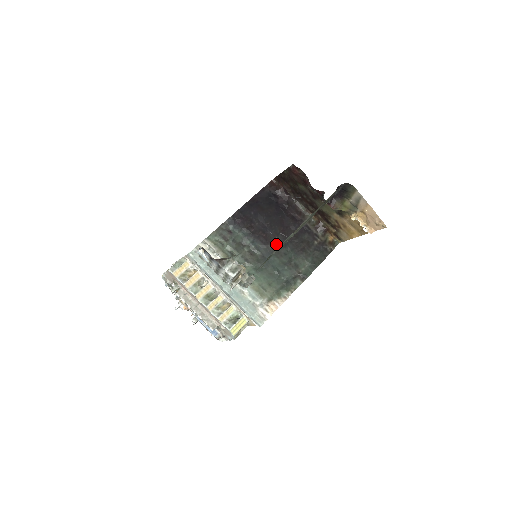
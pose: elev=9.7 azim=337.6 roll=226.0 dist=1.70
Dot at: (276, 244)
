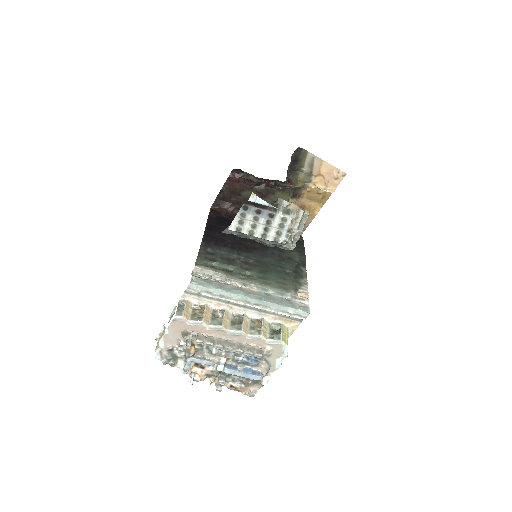
Dot at: (258, 249)
